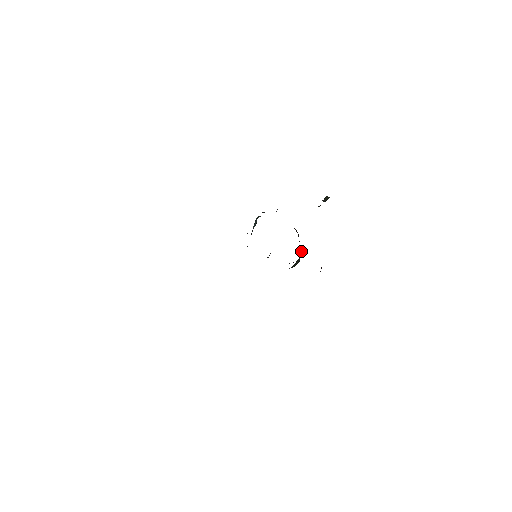
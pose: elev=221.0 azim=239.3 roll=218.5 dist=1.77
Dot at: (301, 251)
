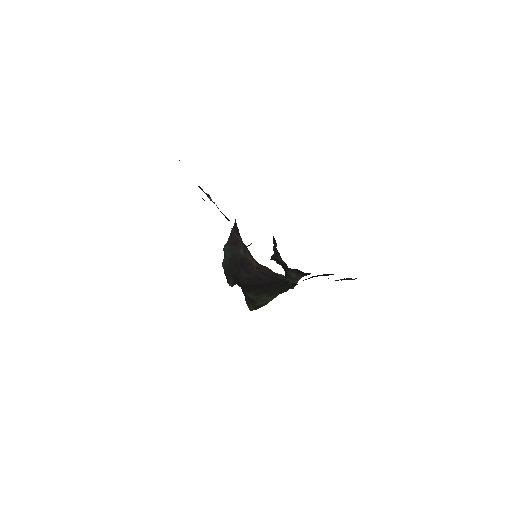
Dot at: occluded
